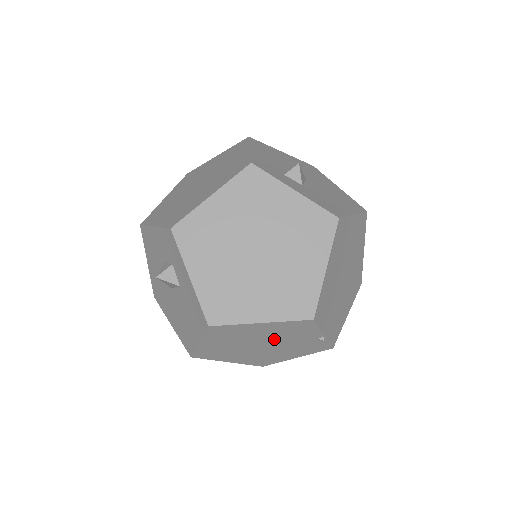
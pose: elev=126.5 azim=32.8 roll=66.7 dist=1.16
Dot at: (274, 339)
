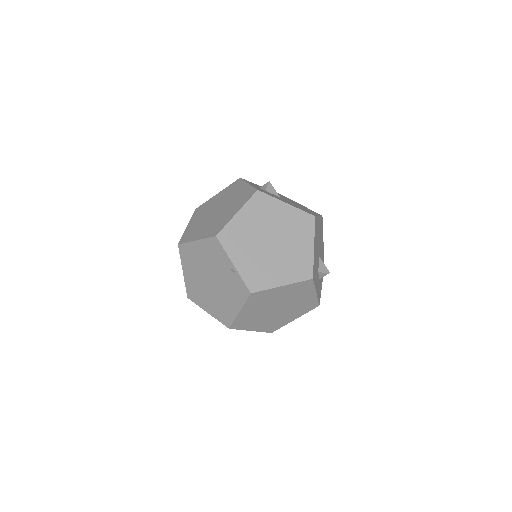
Dot at: (212, 269)
